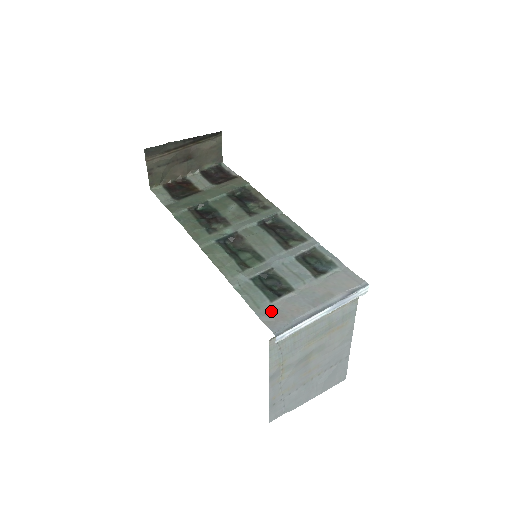
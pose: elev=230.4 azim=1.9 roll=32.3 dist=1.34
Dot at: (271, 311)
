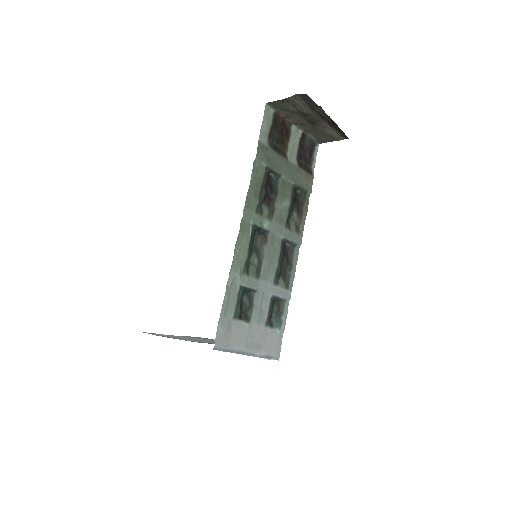
Dot at: (227, 326)
